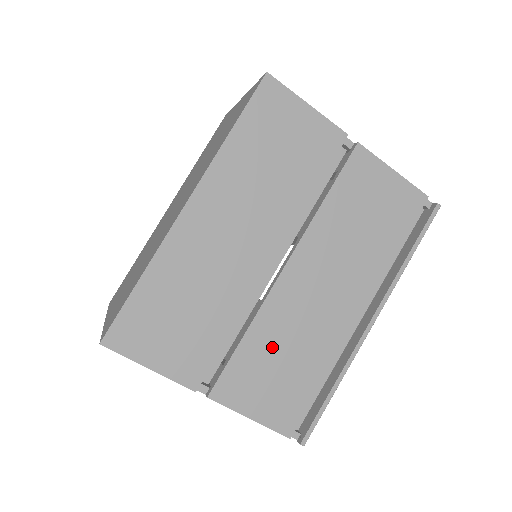
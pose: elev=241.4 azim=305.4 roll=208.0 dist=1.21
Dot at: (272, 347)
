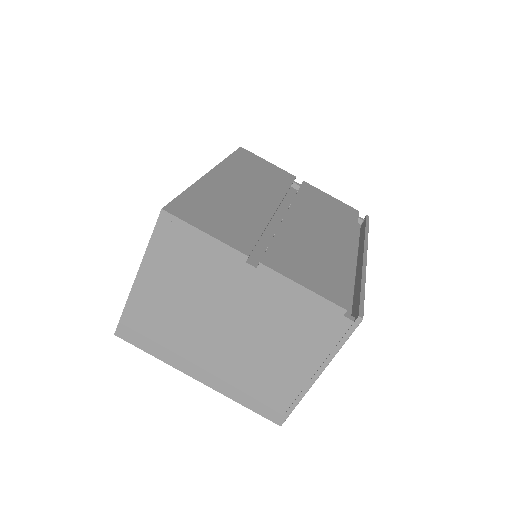
Dot at: (299, 248)
